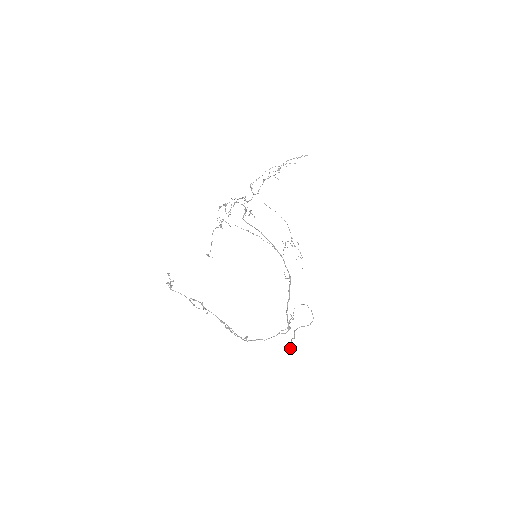
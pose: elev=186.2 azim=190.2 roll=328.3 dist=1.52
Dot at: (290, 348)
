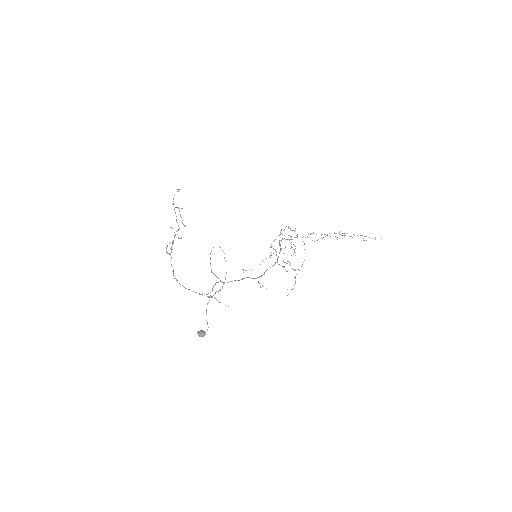
Dot at: (202, 333)
